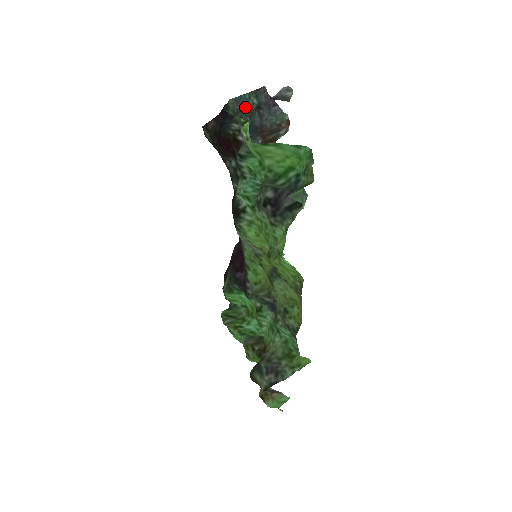
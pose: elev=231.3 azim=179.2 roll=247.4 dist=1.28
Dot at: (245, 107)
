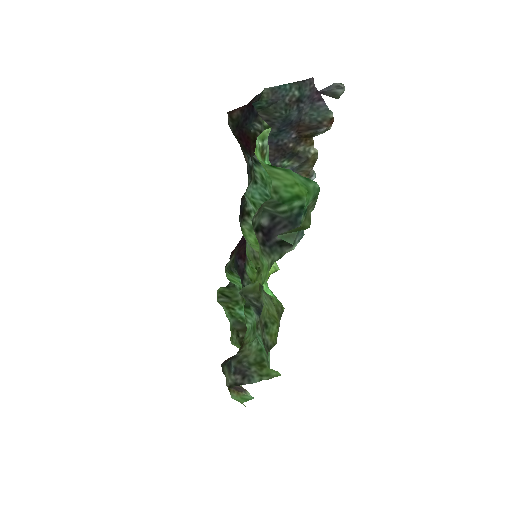
Dot at: (282, 98)
